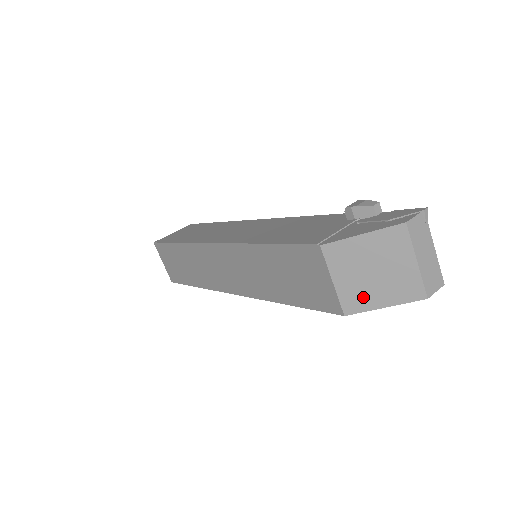
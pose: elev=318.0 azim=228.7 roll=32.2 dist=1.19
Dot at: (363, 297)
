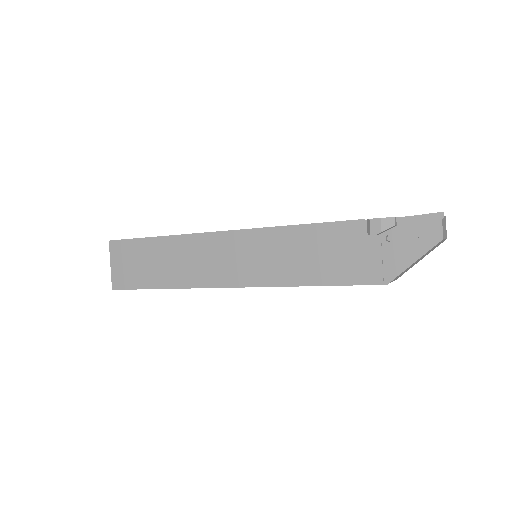
Dot at: occluded
